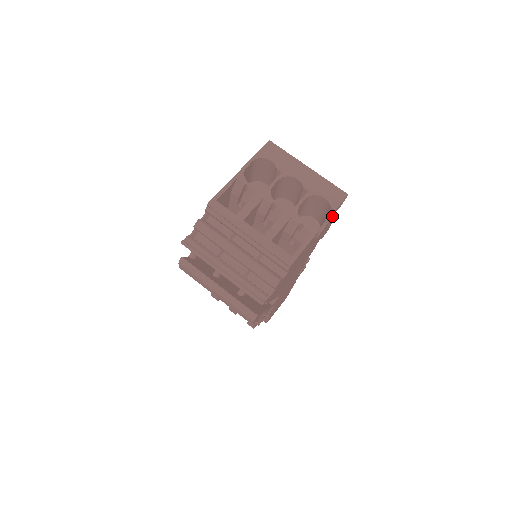
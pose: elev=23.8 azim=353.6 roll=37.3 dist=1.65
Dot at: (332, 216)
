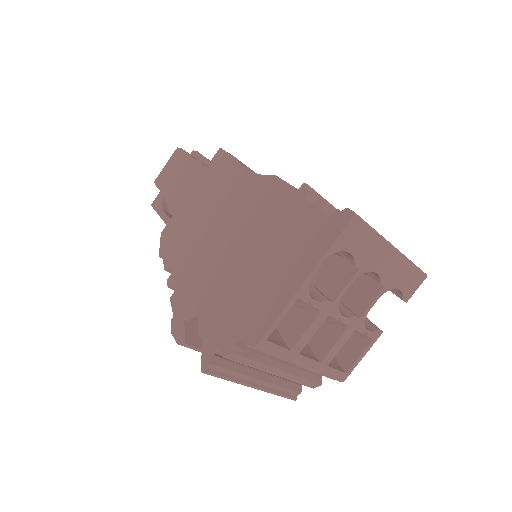
Dot at: occluded
